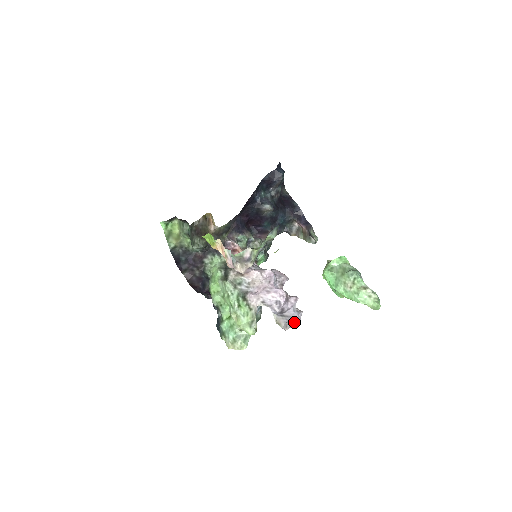
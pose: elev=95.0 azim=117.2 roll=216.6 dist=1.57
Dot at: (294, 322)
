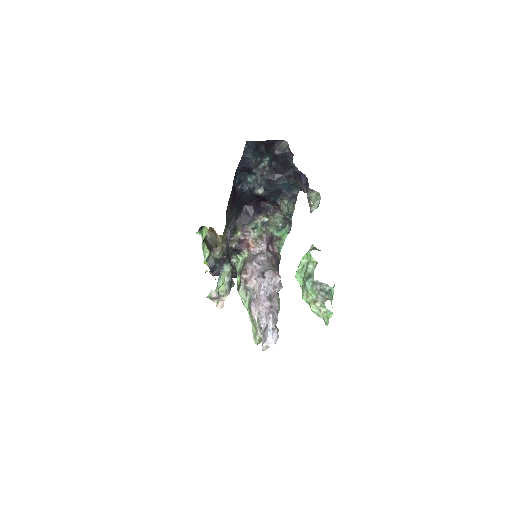
Dot at: (267, 344)
